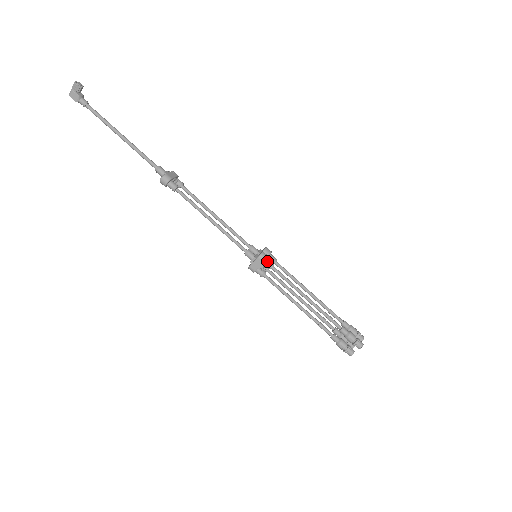
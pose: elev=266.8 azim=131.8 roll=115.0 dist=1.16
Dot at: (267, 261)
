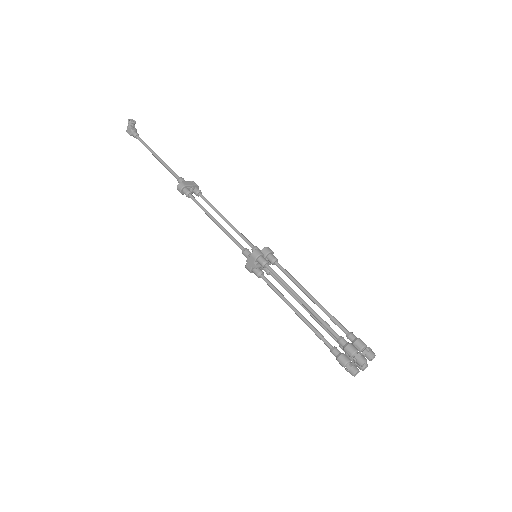
Dot at: (260, 258)
